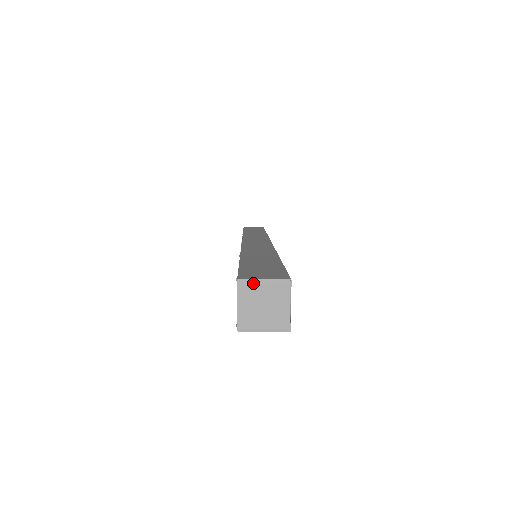
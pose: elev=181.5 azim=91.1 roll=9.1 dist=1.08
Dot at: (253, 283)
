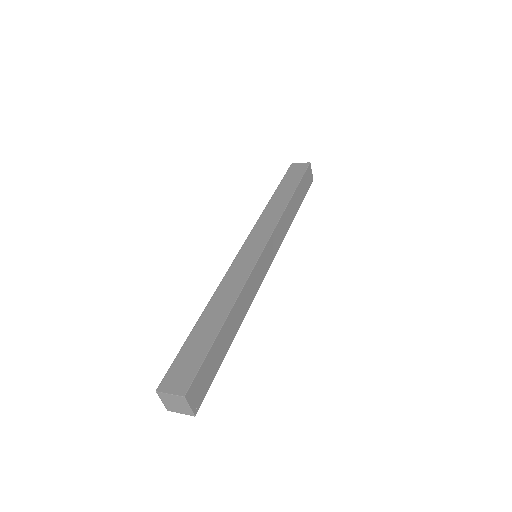
Dot at: (165, 394)
